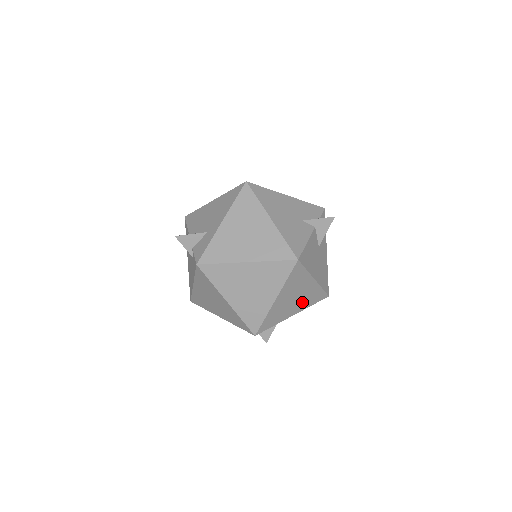
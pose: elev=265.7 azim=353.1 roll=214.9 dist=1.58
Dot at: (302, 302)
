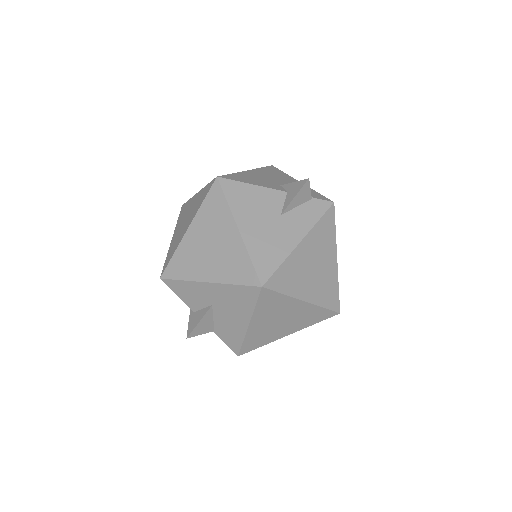
Dot at: (221, 264)
